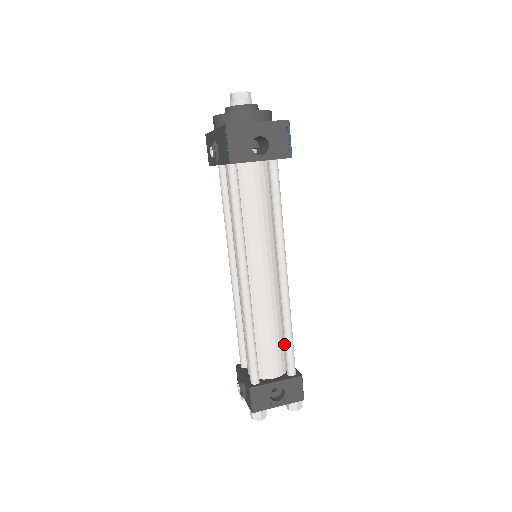
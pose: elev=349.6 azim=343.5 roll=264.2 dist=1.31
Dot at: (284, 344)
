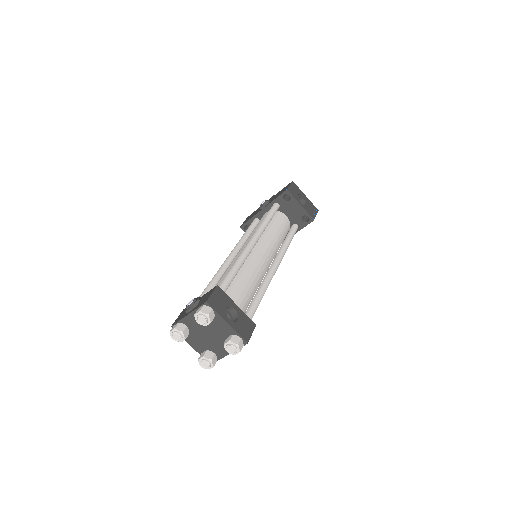
Dot at: (247, 307)
